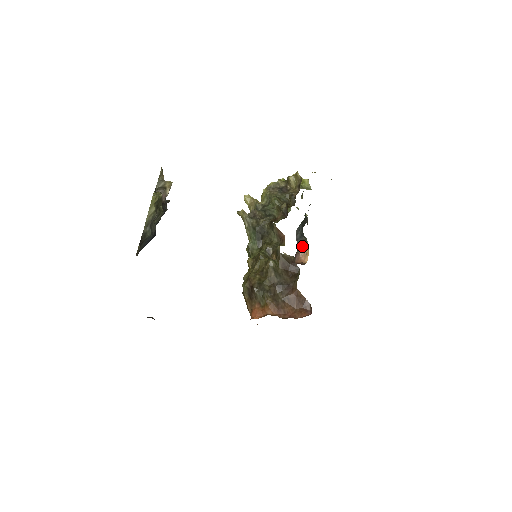
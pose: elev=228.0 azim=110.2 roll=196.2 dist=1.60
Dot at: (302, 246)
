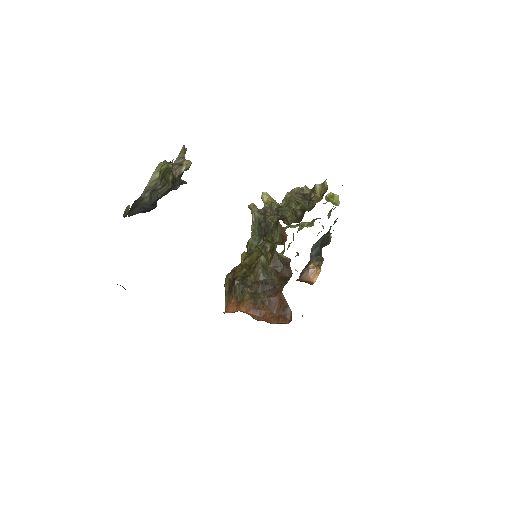
Dot at: (315, 264)
